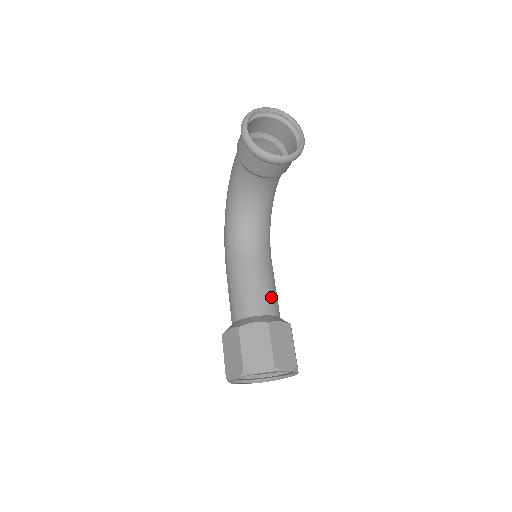
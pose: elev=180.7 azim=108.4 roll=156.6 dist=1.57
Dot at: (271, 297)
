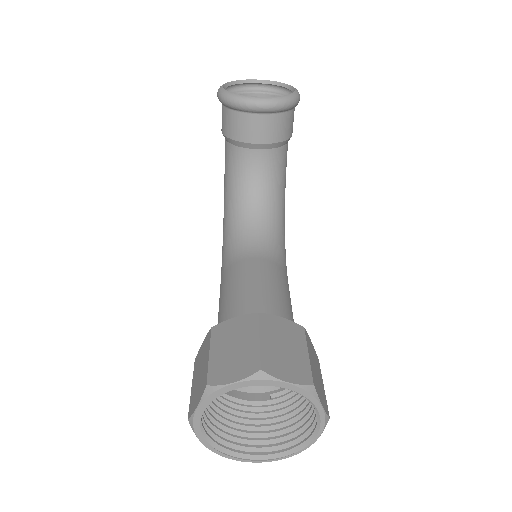
Dot at: (275, 300)
